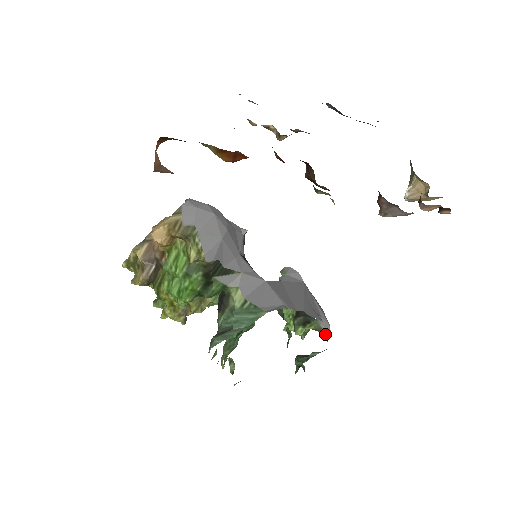
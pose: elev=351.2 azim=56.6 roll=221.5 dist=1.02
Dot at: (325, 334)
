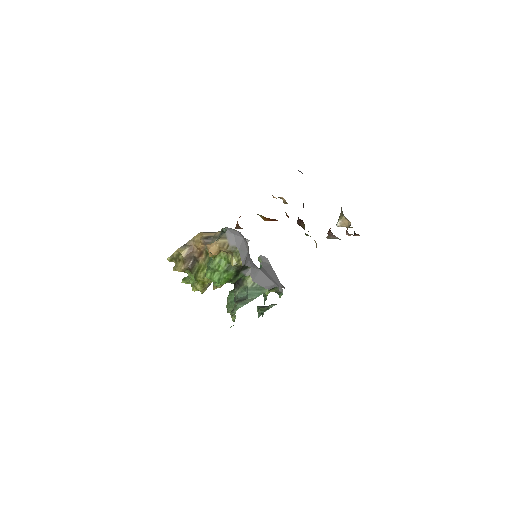
Dot at: (279, 294)
